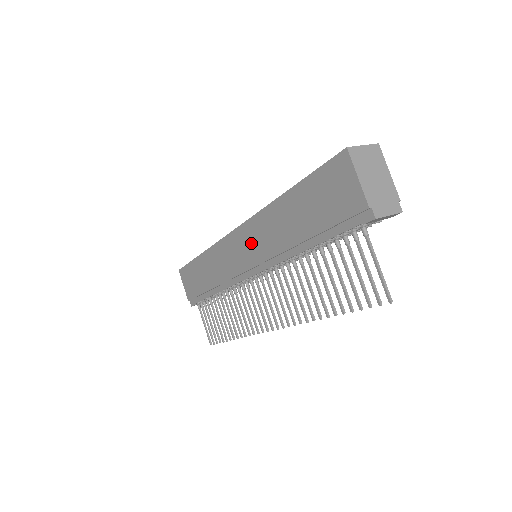
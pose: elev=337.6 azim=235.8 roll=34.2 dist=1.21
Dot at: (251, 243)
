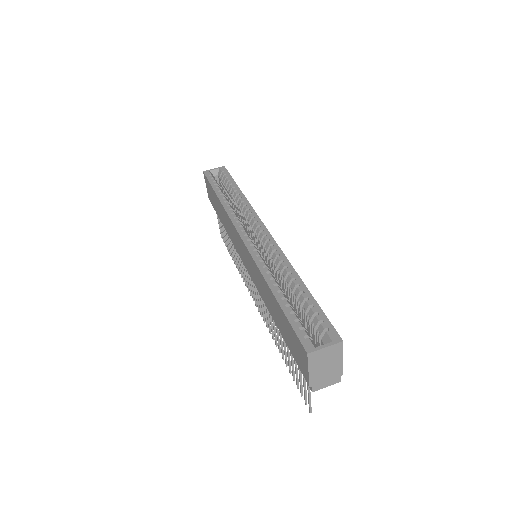
Dot at: (249, 264)
